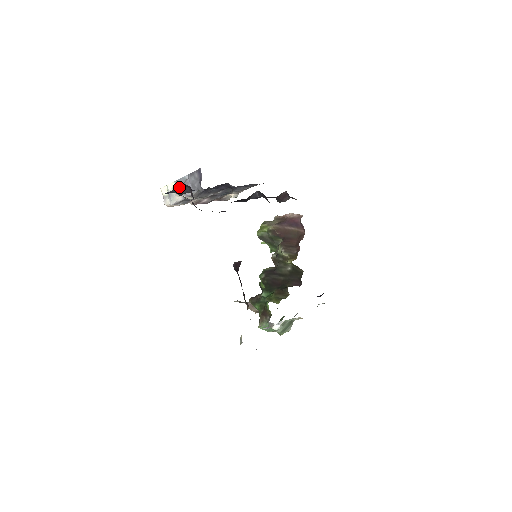
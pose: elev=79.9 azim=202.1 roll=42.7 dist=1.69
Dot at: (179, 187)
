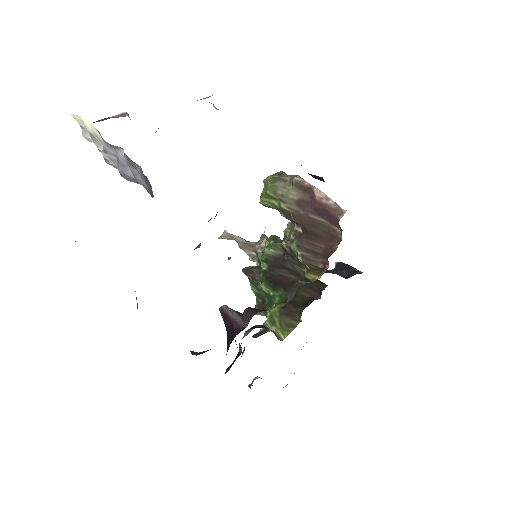
Dot at: occluded
